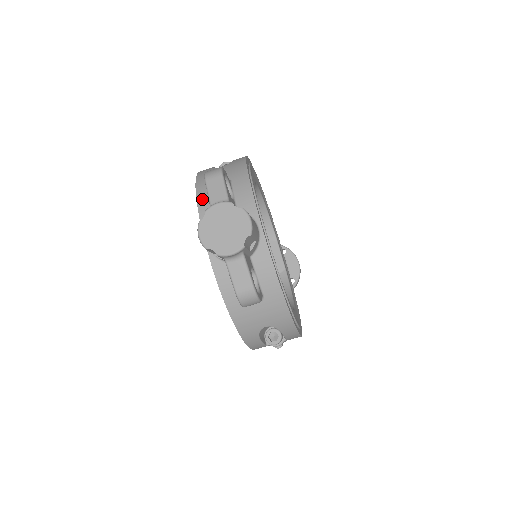
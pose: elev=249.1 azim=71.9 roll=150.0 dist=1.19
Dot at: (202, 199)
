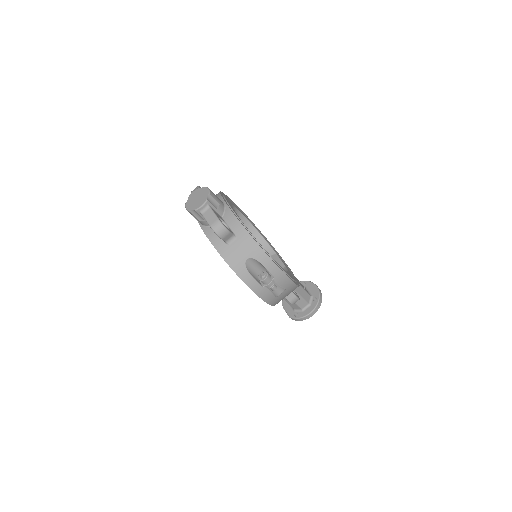
Dot at: occluded
